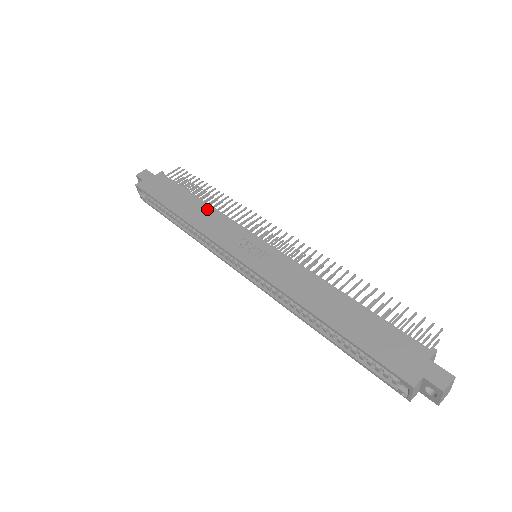
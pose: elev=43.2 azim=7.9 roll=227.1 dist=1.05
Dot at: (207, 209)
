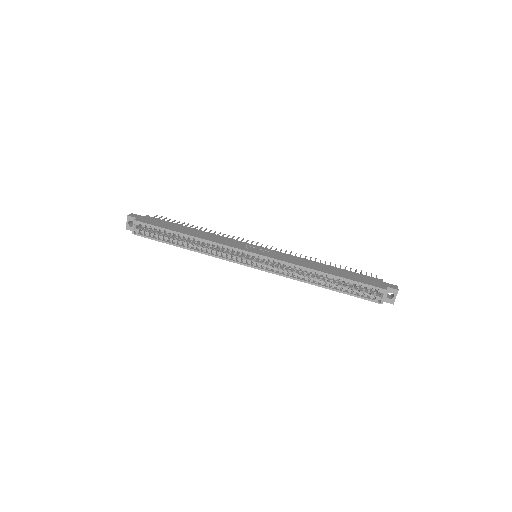
Dot at: (206, 233)
